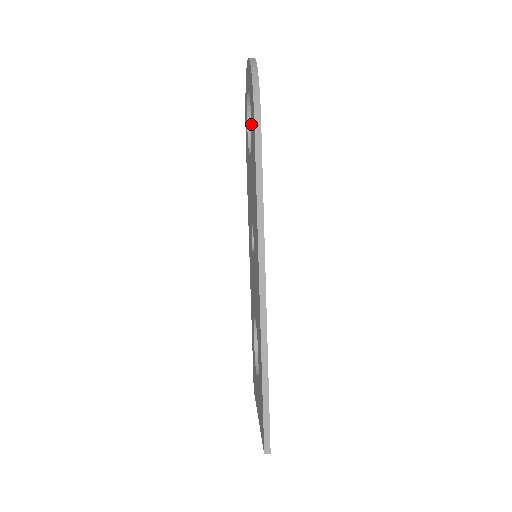
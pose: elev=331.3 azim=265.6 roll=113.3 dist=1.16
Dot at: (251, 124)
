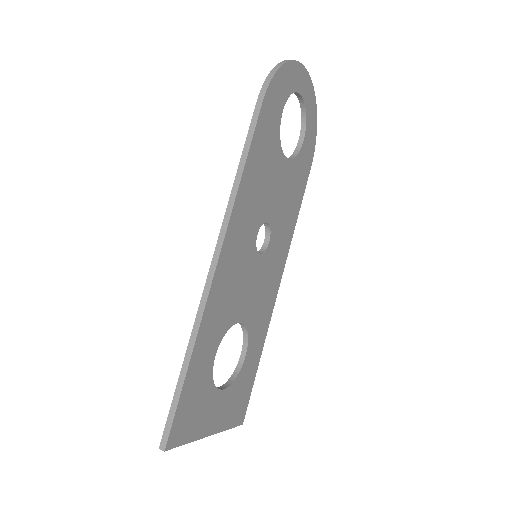
Dot at: occluded
